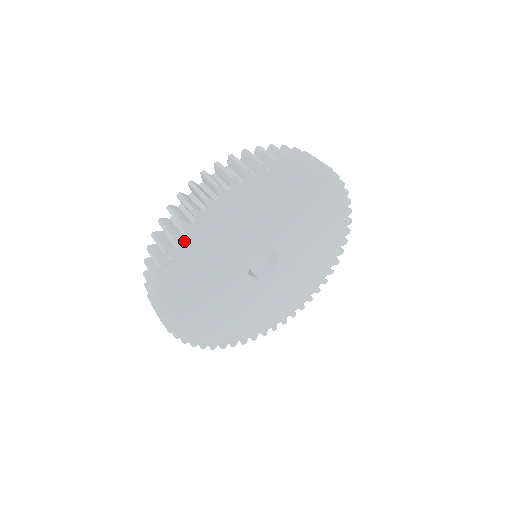
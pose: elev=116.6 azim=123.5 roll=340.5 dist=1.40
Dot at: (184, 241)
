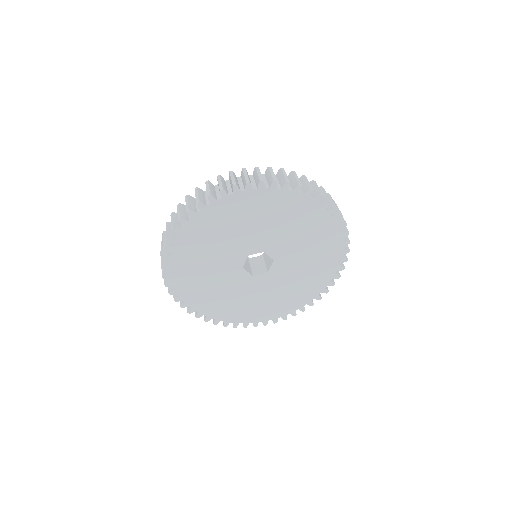
Dot at: (189, 225)
